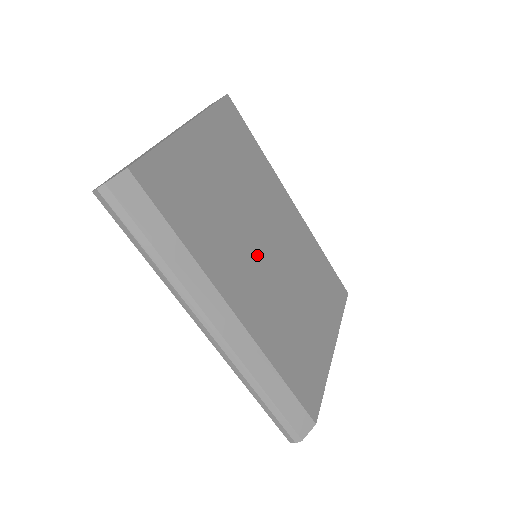
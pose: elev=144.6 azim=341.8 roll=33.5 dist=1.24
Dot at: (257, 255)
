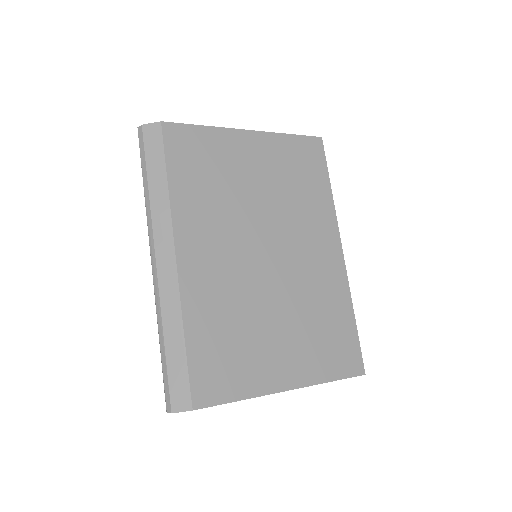
Dot at: (246, 246)
